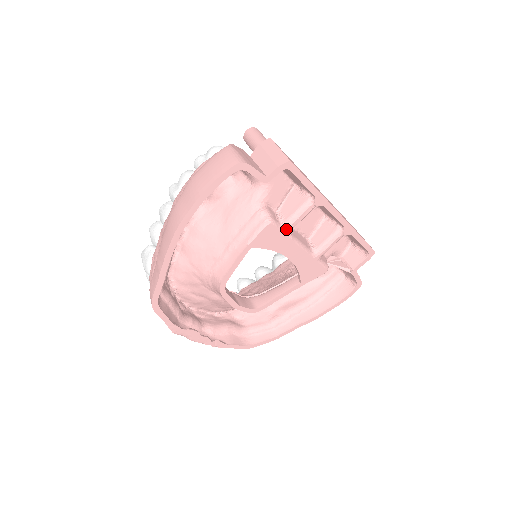
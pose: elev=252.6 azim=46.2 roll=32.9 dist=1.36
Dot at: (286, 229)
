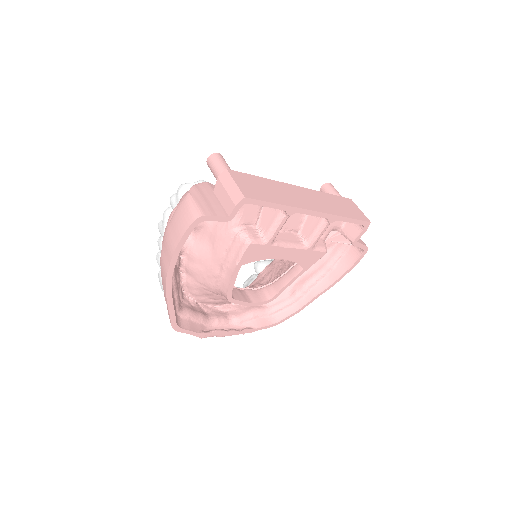
Dot at: (268, 242)
